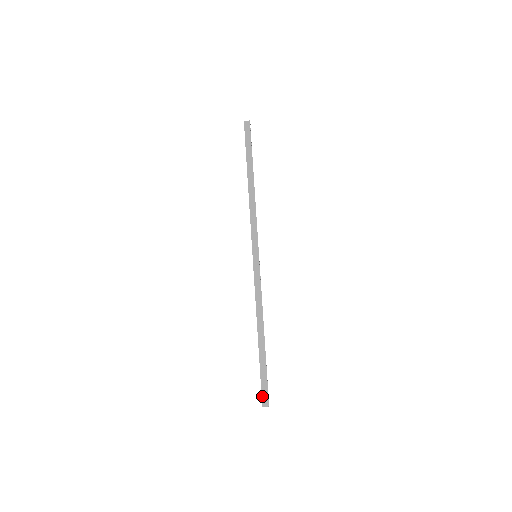
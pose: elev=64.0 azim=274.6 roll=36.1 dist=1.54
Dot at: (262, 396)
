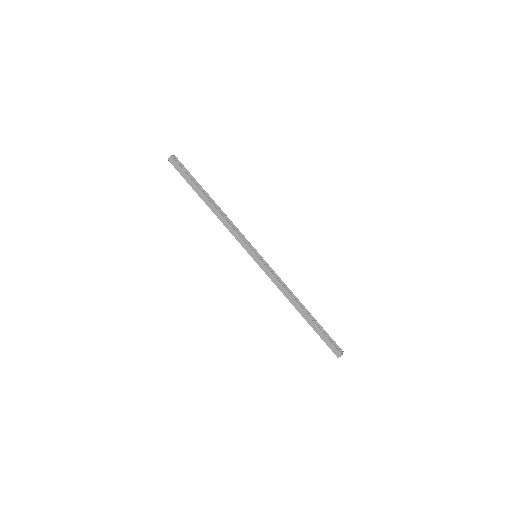
Dot at: (332, 351)
